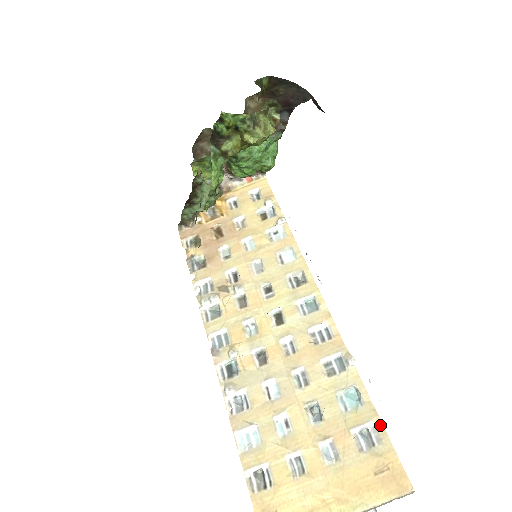
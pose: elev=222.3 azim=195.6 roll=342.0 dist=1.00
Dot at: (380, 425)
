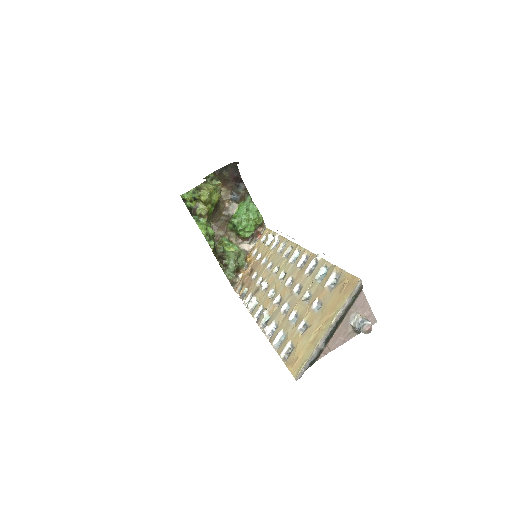
Dot at: (338, 269)
